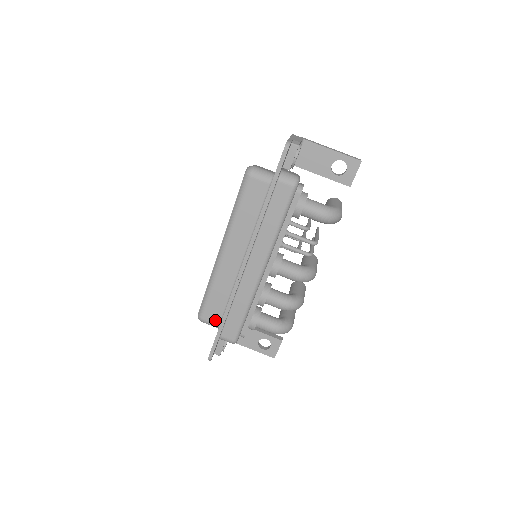
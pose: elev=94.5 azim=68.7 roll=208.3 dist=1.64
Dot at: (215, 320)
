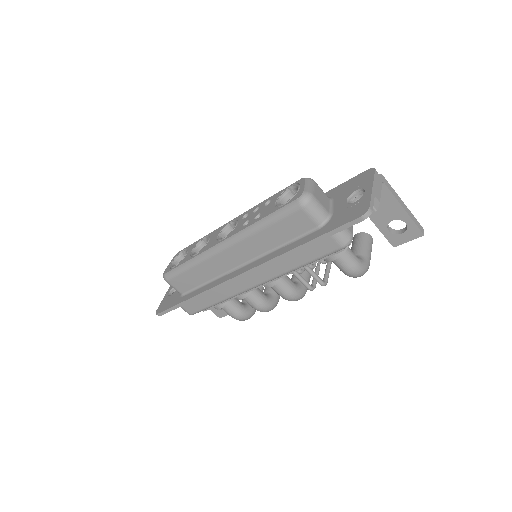
Dot at: (181, 289)
